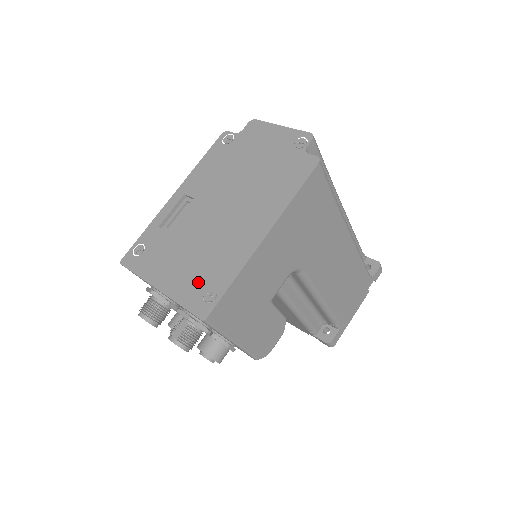
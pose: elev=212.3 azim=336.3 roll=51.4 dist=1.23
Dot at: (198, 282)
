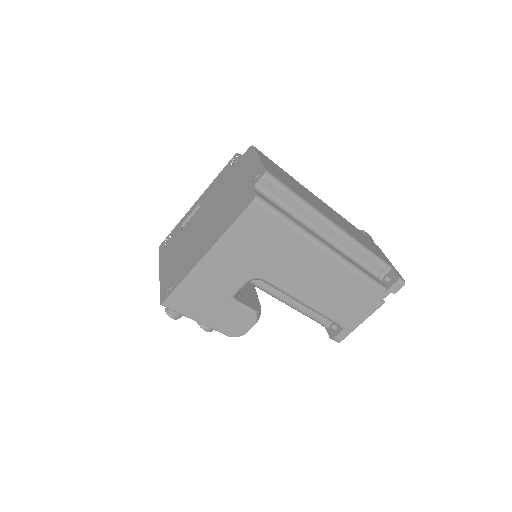
Dot at: (171, 276)
